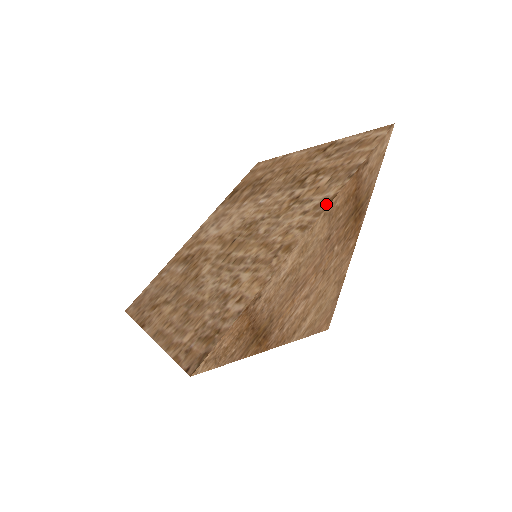
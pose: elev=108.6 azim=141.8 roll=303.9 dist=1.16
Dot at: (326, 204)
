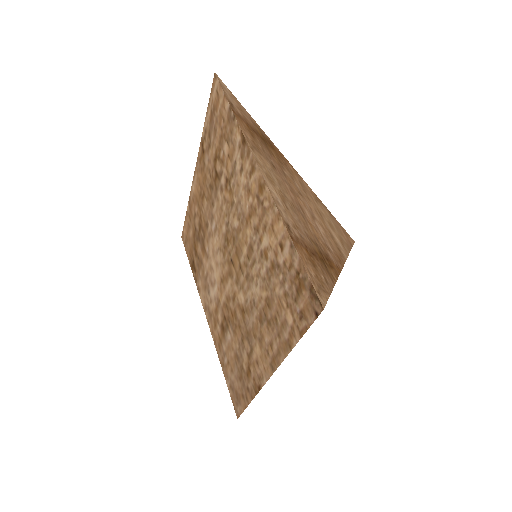
Dot at: (244, 144)
